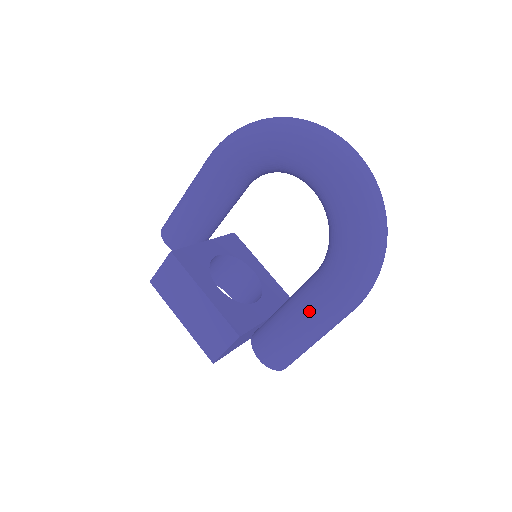
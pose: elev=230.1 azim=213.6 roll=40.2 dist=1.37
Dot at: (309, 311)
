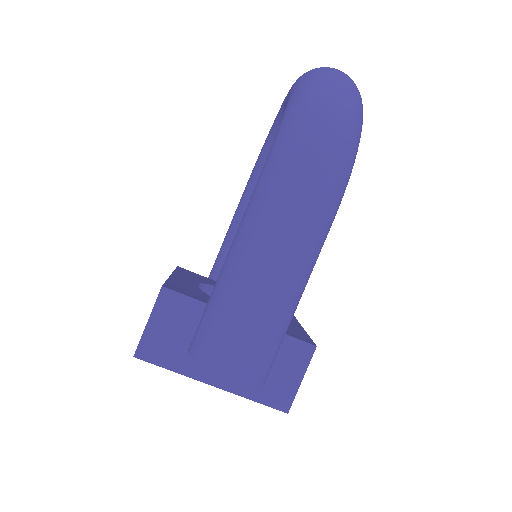
Dot at: (242, 219)
